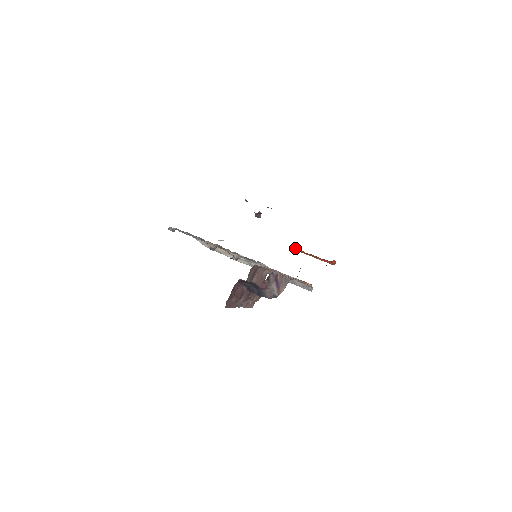
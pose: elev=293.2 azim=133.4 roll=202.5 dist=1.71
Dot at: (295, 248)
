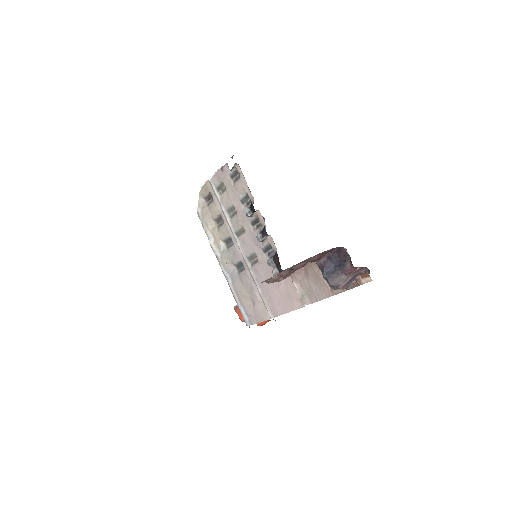
Dot at: occluded
